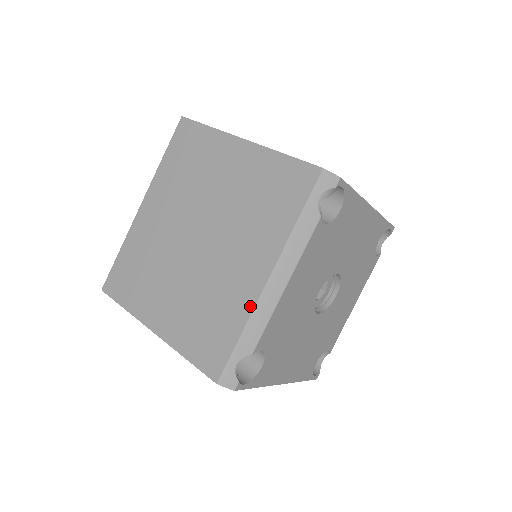
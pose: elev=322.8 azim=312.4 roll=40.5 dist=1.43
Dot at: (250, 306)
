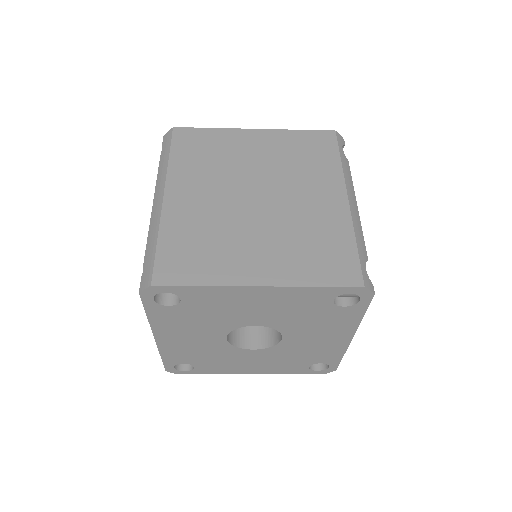
Dot at: (348, 220)
